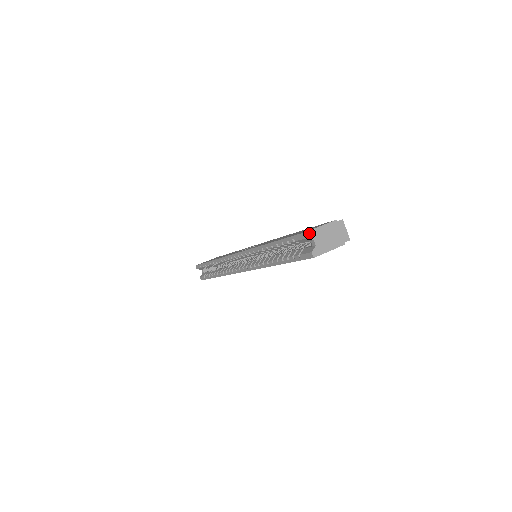
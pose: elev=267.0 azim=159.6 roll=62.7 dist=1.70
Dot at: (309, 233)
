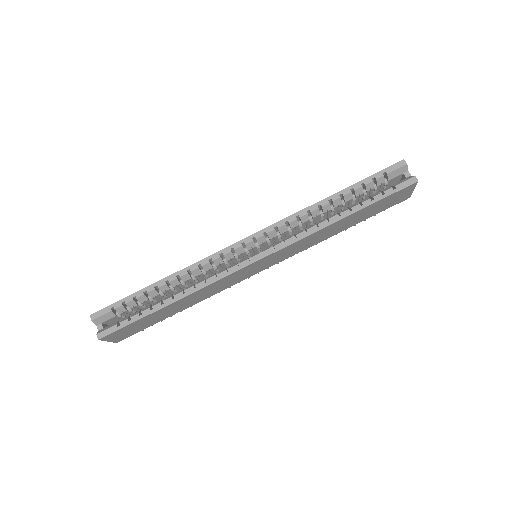
Dot at: (404, 163)
